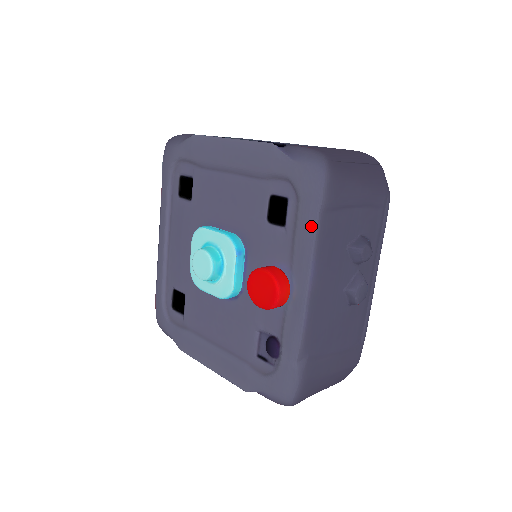
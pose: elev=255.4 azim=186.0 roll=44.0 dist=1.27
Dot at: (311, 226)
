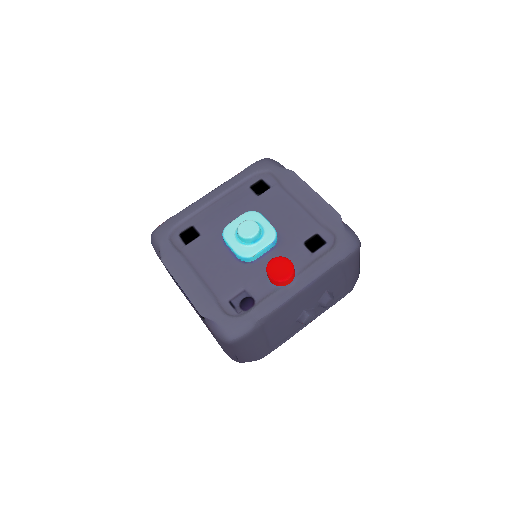
Dot at: (330, 264)
